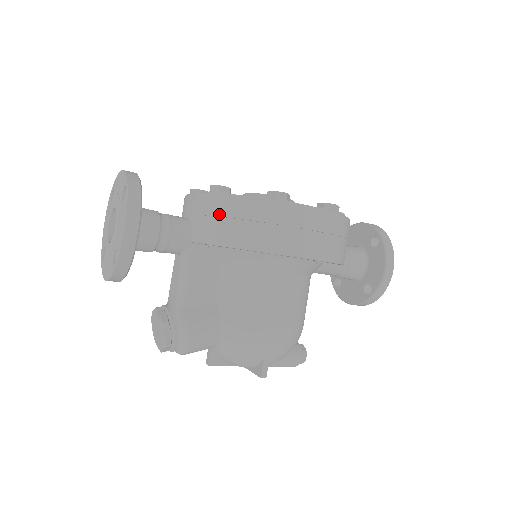
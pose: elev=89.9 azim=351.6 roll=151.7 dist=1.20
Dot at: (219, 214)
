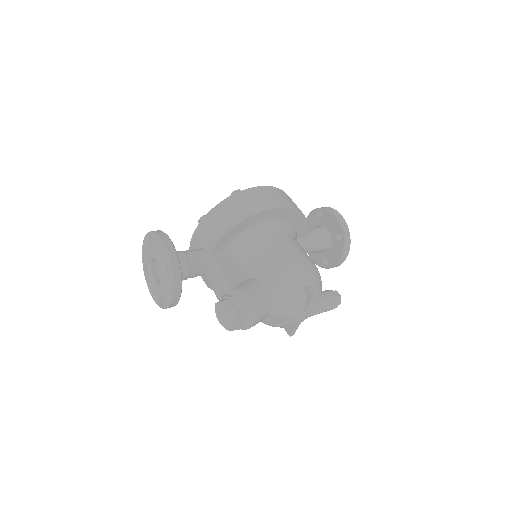
Dot at: (212, 223)
